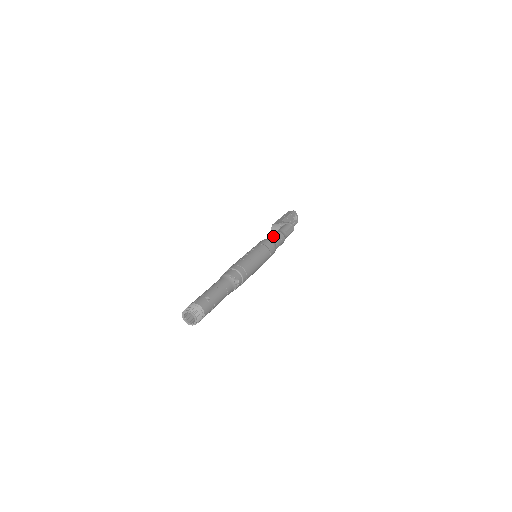
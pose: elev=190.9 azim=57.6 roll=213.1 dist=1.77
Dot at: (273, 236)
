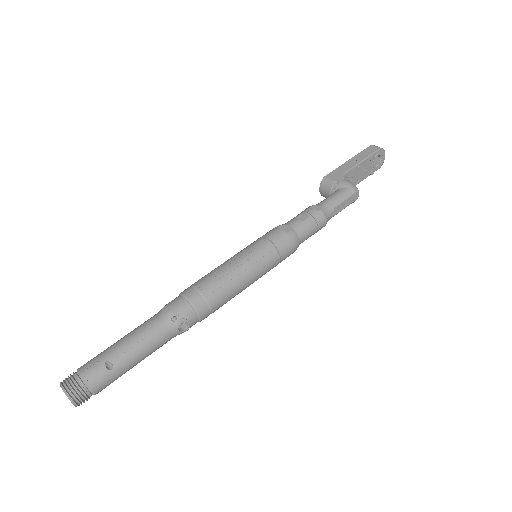
Dot at: (303, 221)
